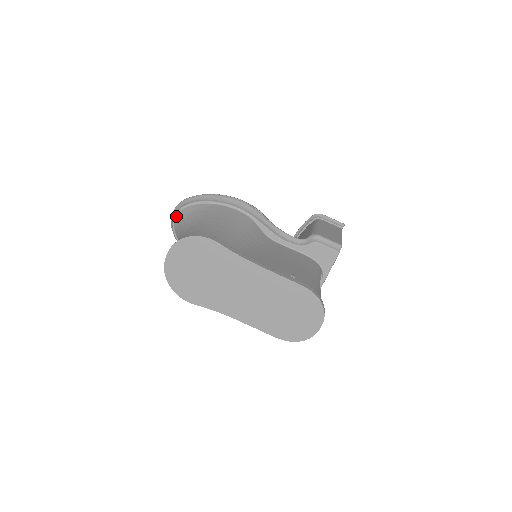
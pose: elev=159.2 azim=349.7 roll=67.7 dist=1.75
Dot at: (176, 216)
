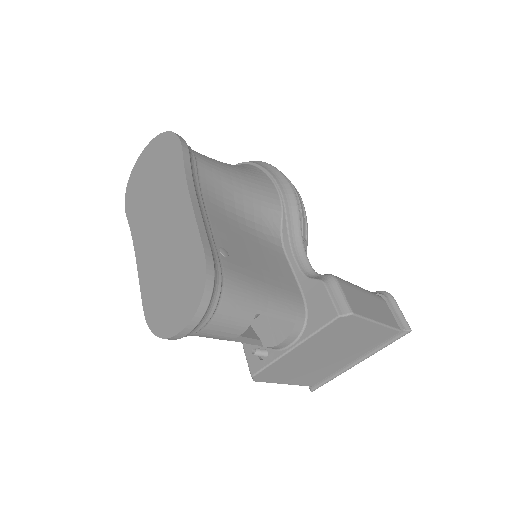
Dot at: occluded
